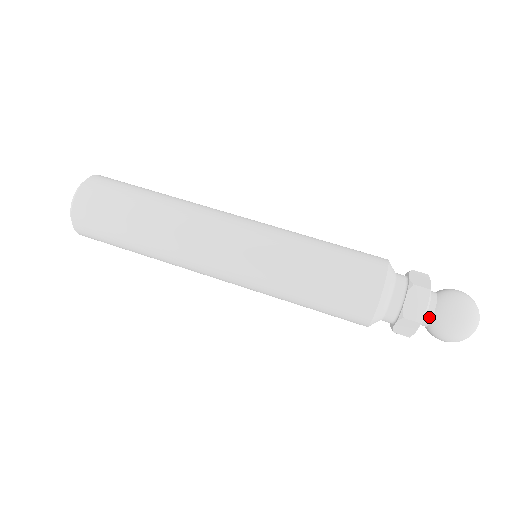
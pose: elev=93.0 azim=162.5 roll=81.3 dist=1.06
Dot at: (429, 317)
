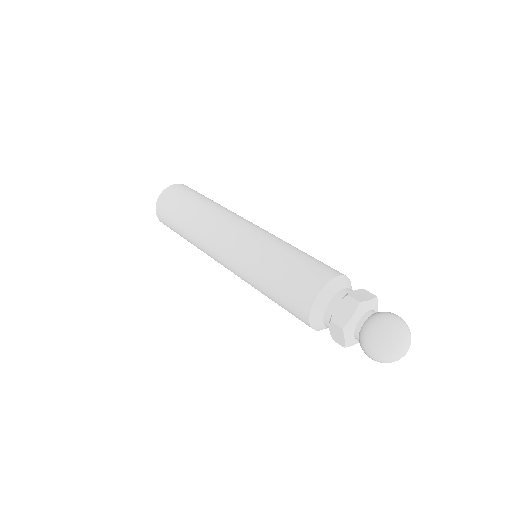
Dot at: (358, 340)
